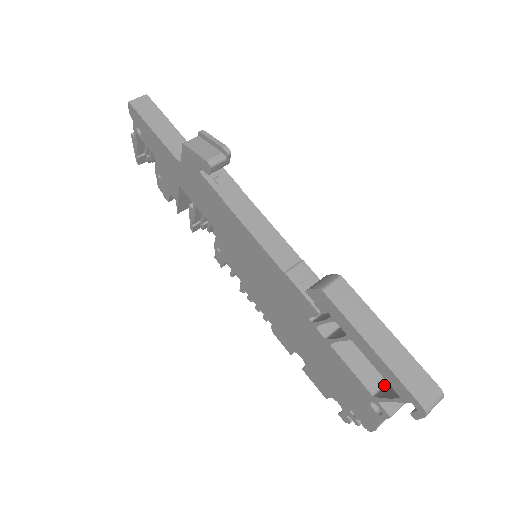
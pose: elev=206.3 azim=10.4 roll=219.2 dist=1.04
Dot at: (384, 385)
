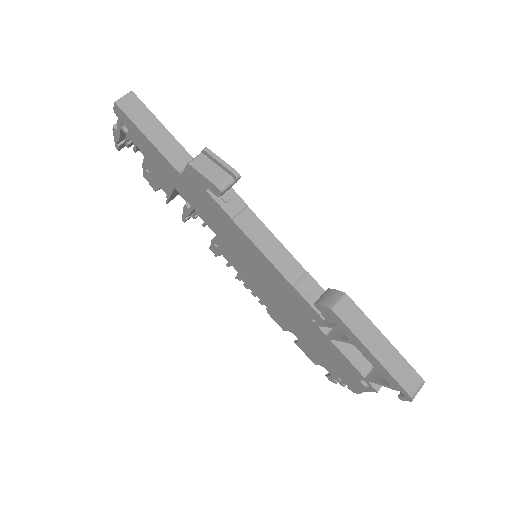
Dot at: (373, 367)
